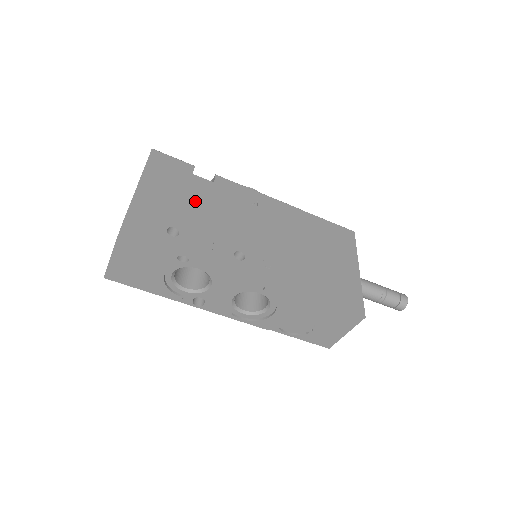
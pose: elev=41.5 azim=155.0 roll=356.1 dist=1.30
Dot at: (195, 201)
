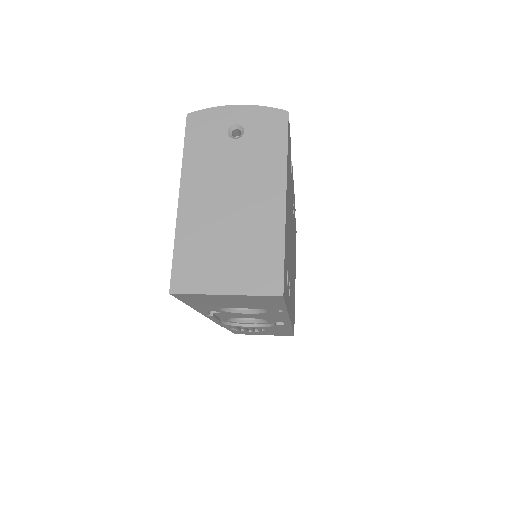
Dot at: occluded
